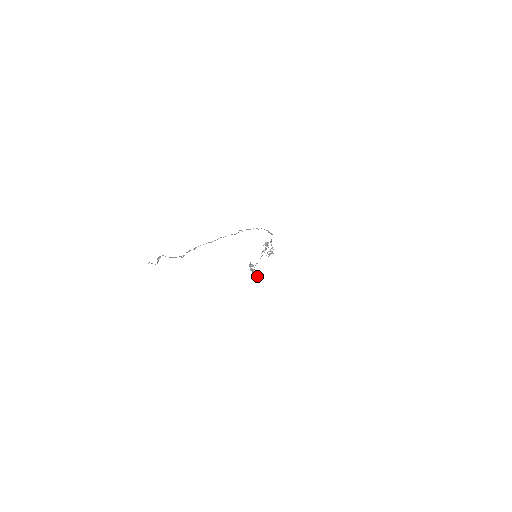
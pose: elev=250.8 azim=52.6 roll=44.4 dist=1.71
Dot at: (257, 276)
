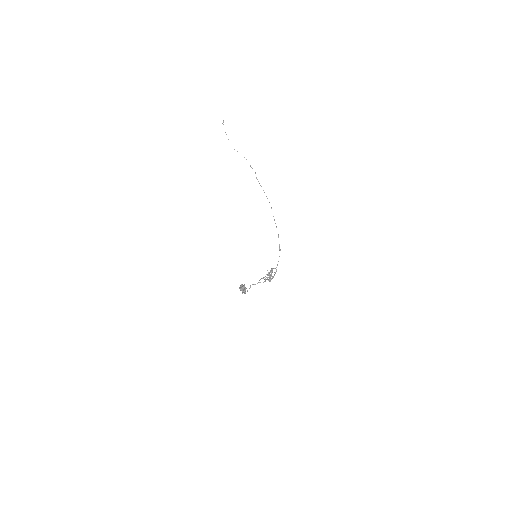
Dot at: (242, 287)
